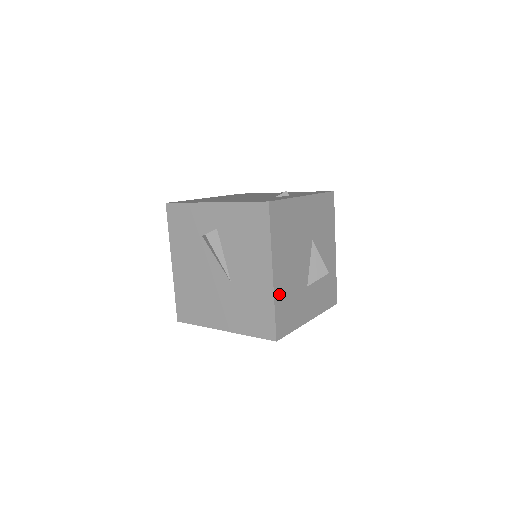
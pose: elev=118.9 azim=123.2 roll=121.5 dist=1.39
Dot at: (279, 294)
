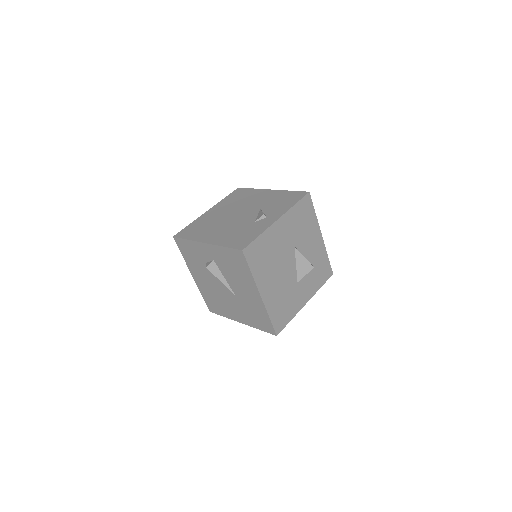
Dot at: (271, 305)
